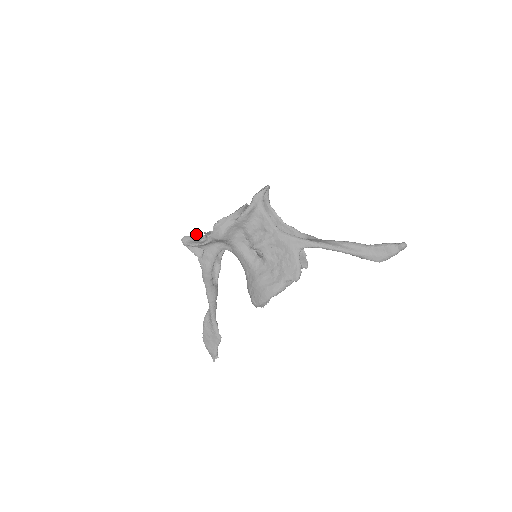
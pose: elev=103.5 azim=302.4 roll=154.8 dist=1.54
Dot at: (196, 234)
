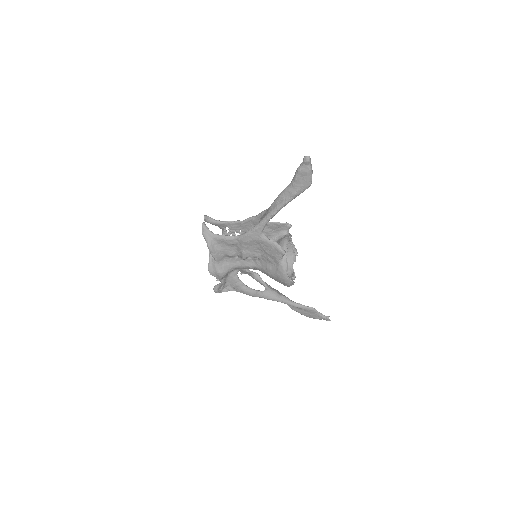
Dot at: occluded
